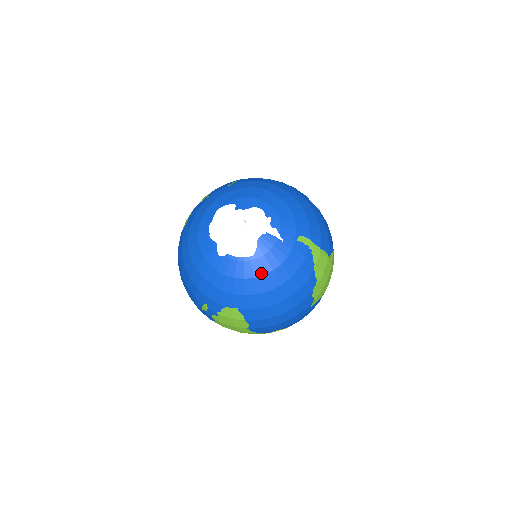
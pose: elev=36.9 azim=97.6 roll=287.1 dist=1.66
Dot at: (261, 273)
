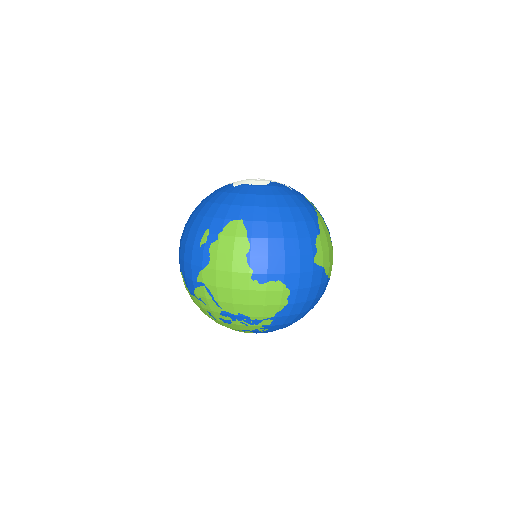
Dot at: (271, 194)
